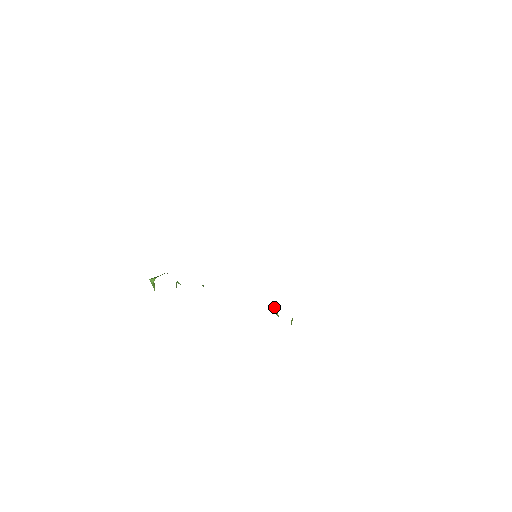
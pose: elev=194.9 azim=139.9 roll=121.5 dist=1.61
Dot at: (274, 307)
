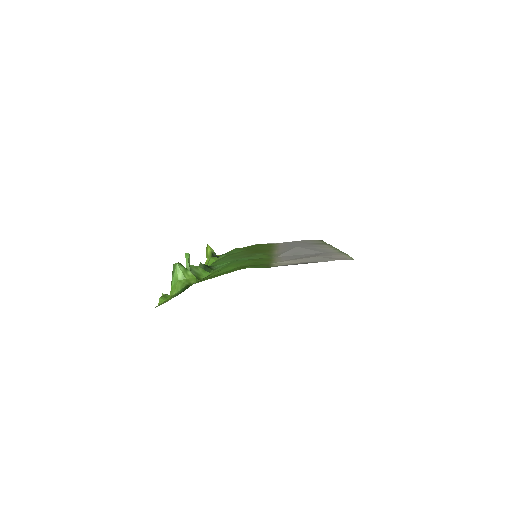
Dot at: (212, 251)
